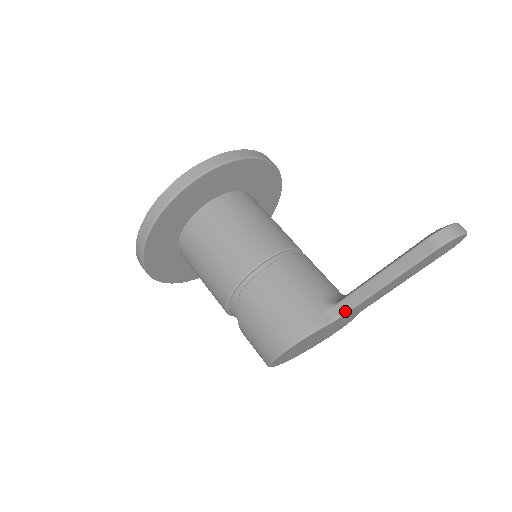
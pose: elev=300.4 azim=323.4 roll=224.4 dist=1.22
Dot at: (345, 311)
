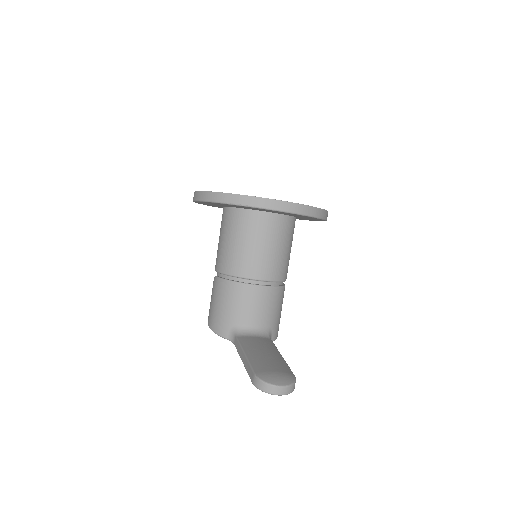
Dot at: (234, 344)
